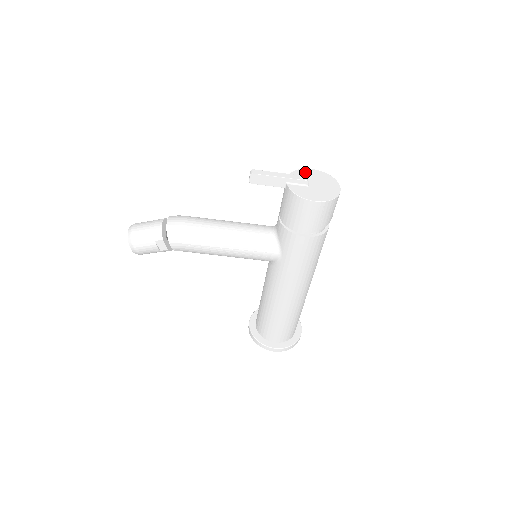
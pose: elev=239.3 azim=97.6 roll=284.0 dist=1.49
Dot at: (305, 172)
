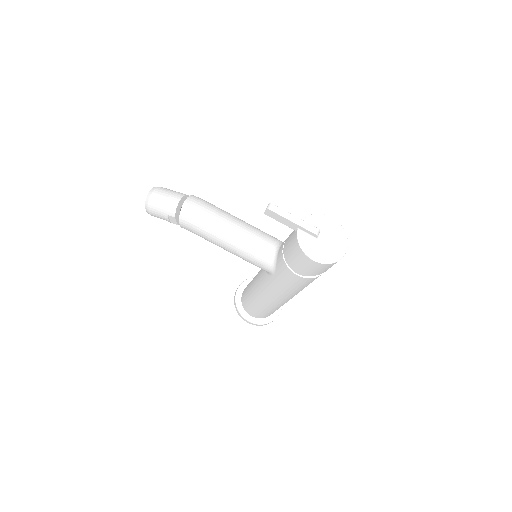
Dot at: (323, 219)
